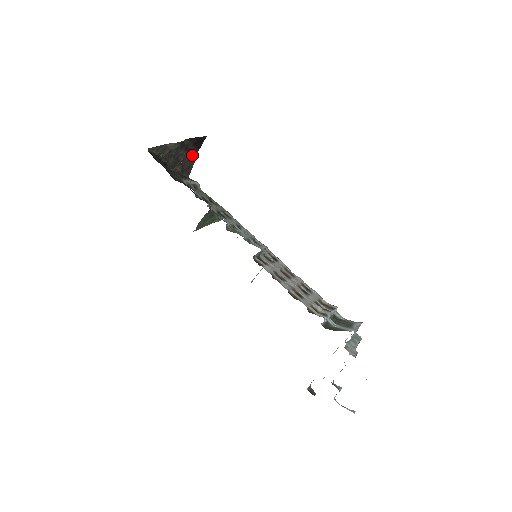
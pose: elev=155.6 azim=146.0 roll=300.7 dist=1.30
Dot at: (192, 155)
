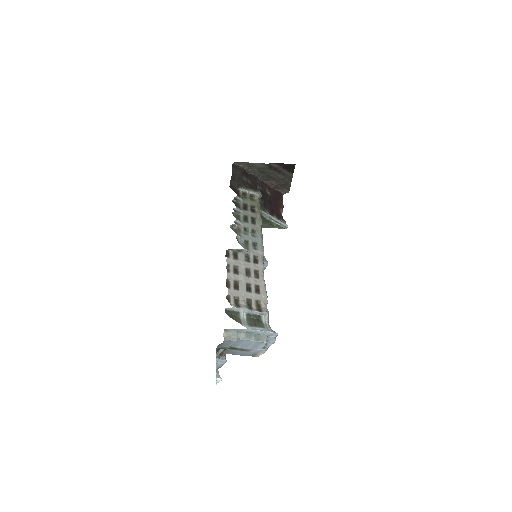
Dot at: (286, 176)
